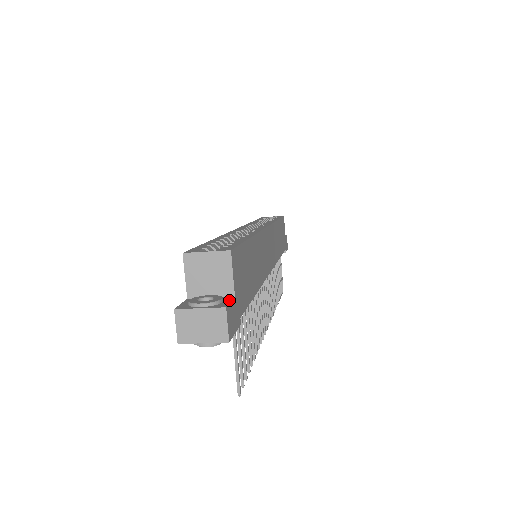
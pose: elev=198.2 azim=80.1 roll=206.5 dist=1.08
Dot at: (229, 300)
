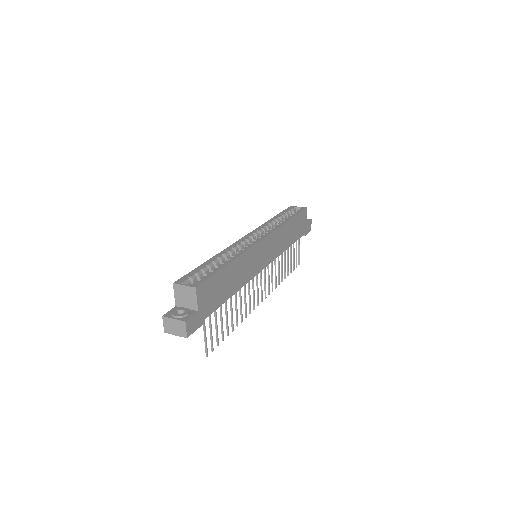
Dot at: (192, 314)
